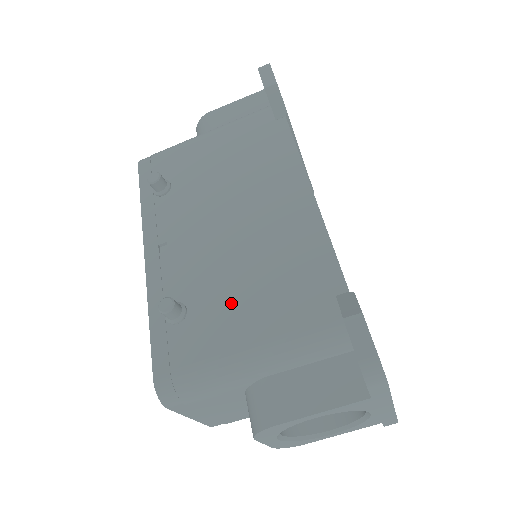
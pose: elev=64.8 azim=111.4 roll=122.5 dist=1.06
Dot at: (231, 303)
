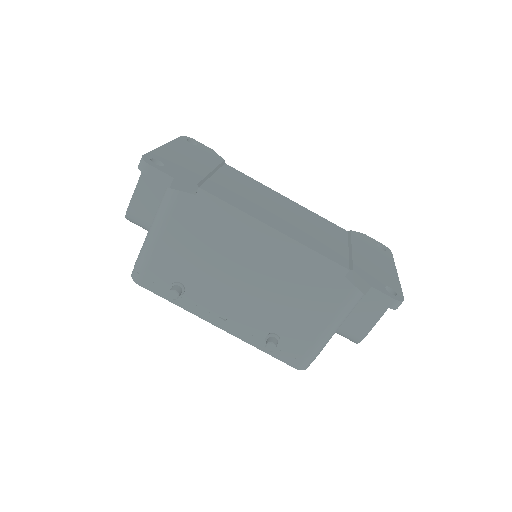
Dot at: (295, 316)
